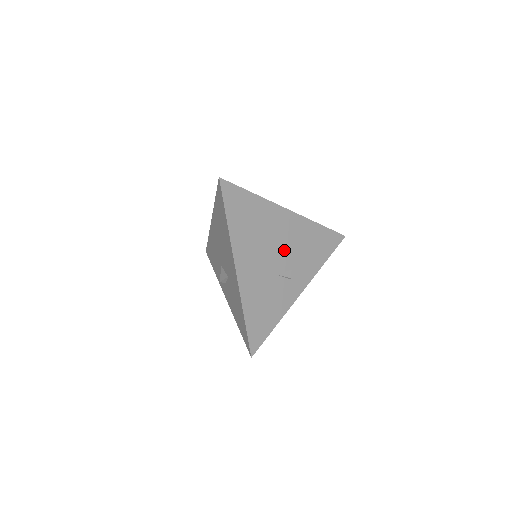
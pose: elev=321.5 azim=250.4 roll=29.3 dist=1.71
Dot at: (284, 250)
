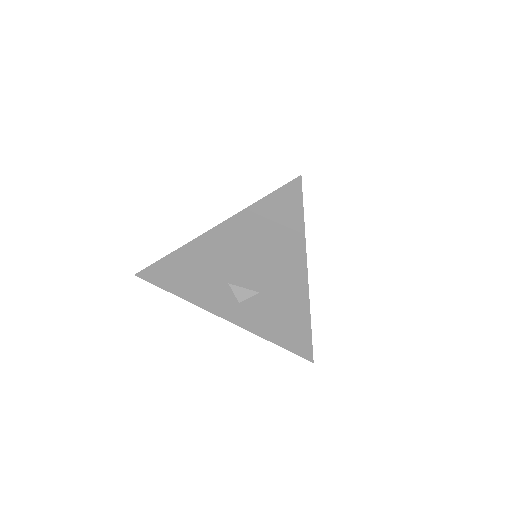
Dot at: occluded
